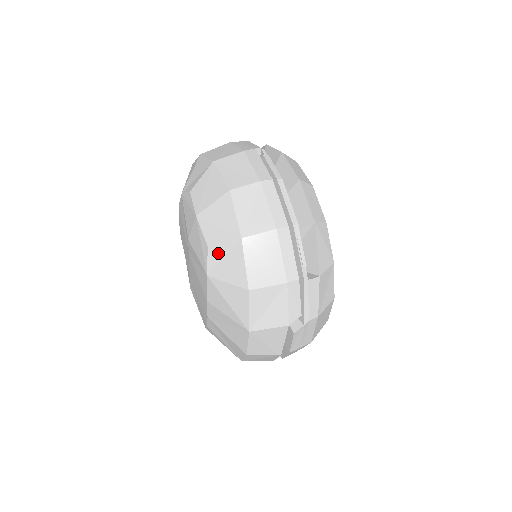
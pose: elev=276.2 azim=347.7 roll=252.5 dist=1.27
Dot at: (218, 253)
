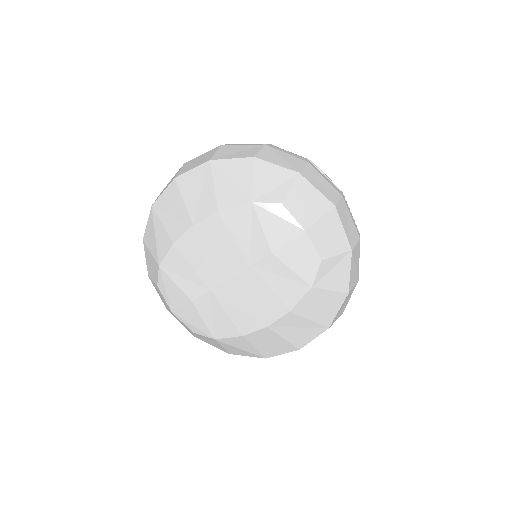
Dot at: (329, 265)
